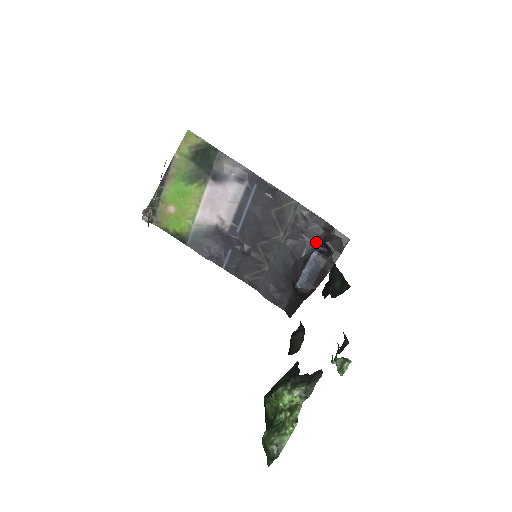
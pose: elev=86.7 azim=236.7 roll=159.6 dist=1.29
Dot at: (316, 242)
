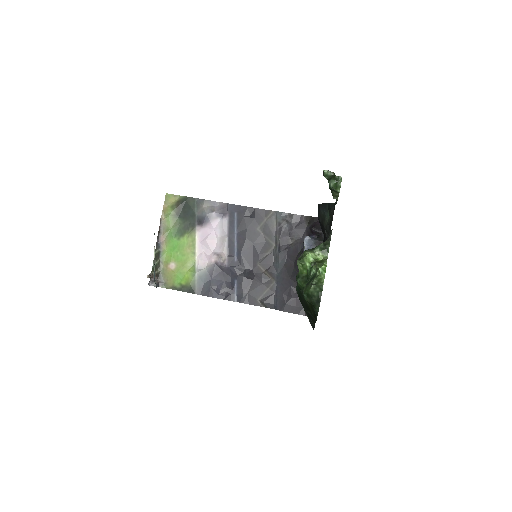
Dot at: occluded
